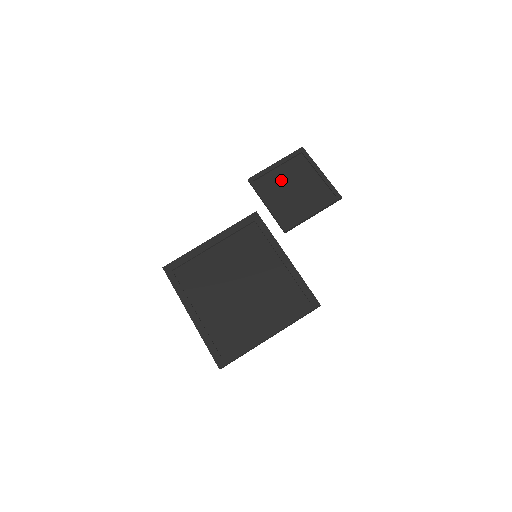
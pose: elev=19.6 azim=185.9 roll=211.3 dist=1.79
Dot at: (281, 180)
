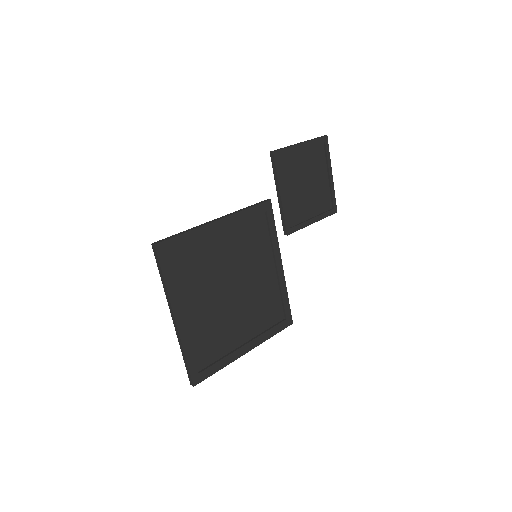
Dot at: (299, 168)
